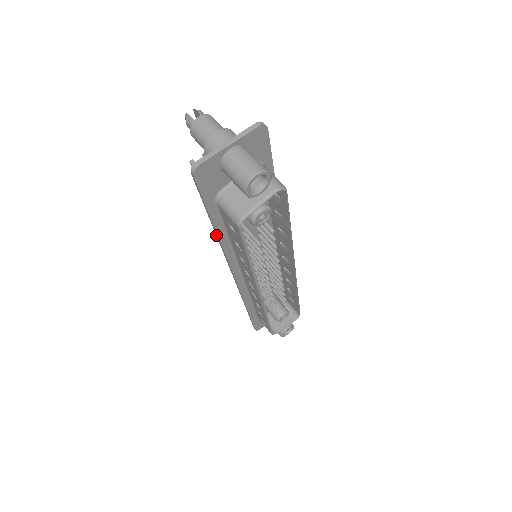
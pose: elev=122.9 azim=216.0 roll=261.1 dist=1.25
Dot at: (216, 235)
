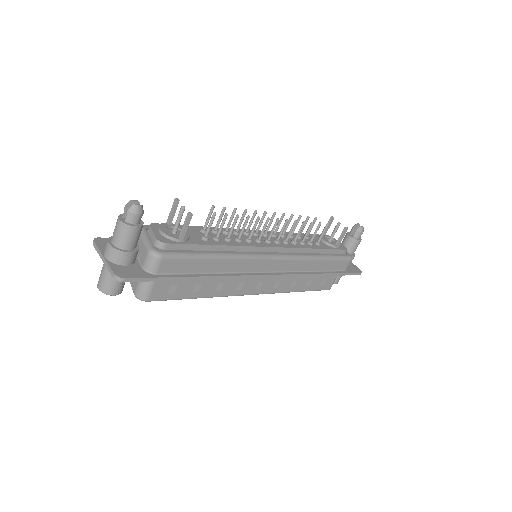
Dot at: occluded
